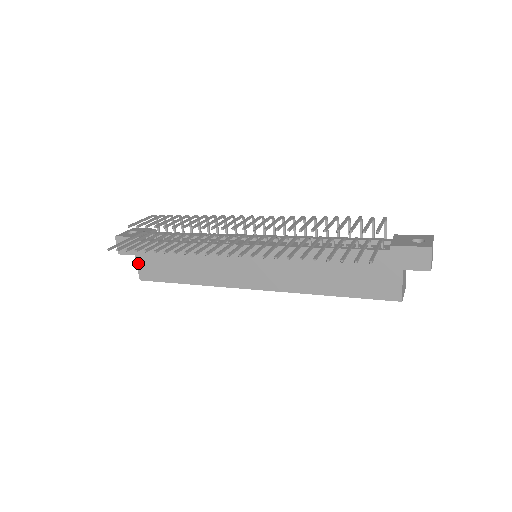
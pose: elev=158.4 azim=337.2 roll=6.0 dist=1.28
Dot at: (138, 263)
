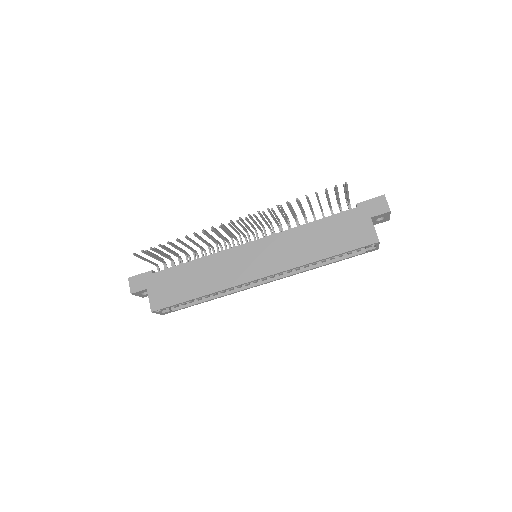
Dot at: (150, 295)
